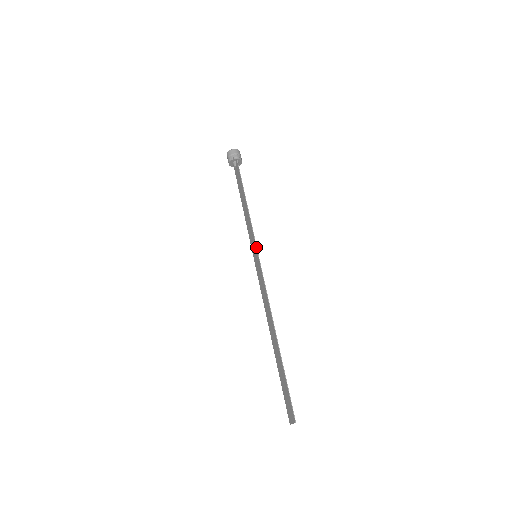
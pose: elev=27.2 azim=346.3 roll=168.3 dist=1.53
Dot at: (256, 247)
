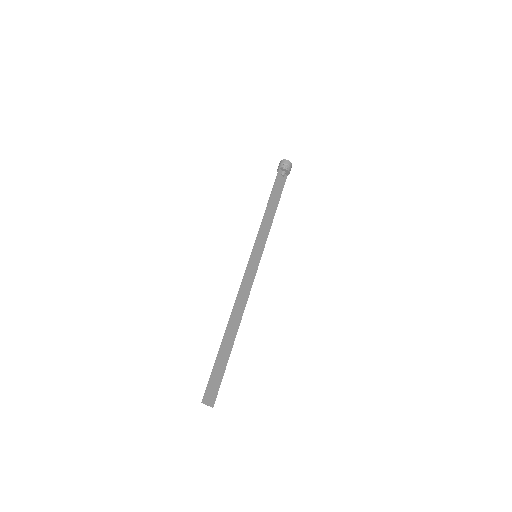
Dot at: (253, 248)
